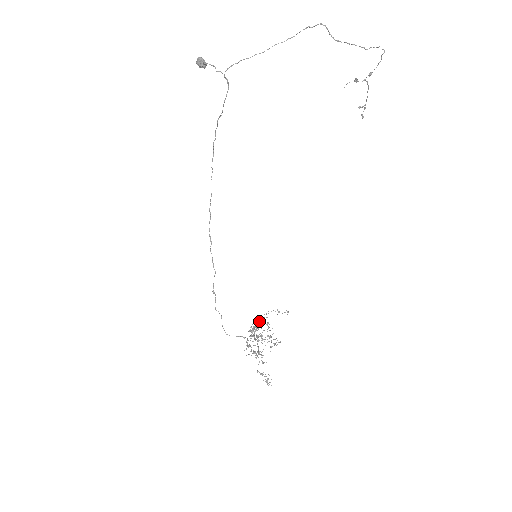
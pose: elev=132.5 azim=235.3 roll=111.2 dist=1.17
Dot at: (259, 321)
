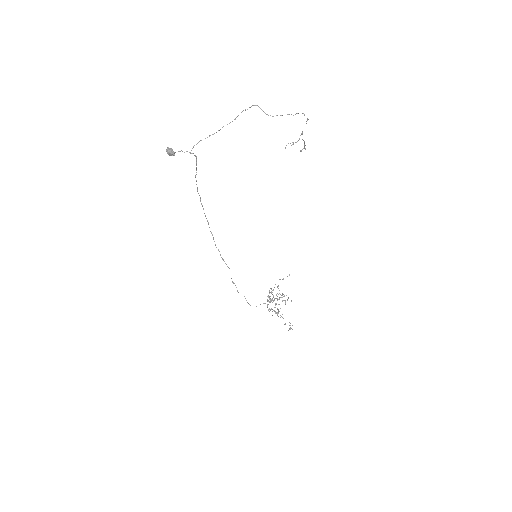
Dot at: (271, 289)
